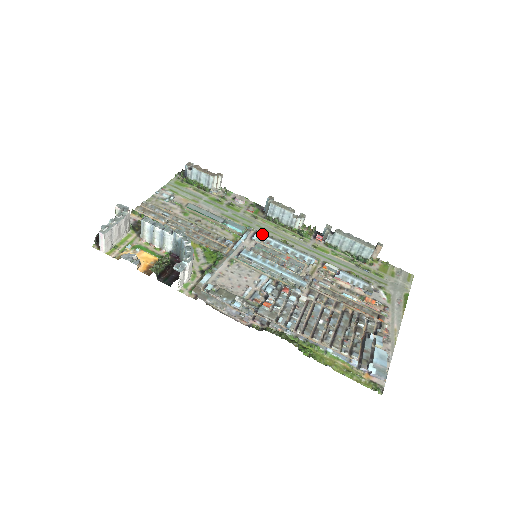
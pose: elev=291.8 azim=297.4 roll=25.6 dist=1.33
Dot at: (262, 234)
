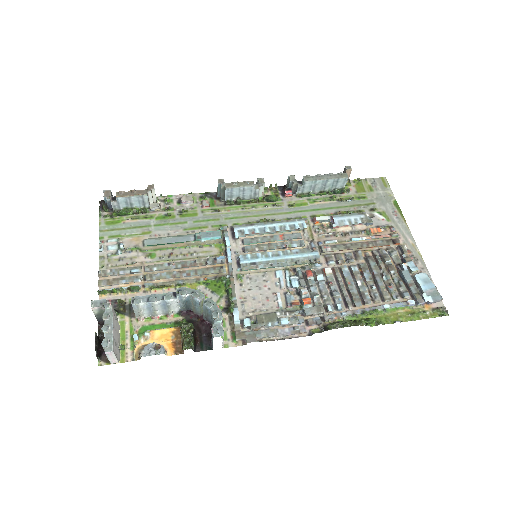
Dot at: (240, 227)
